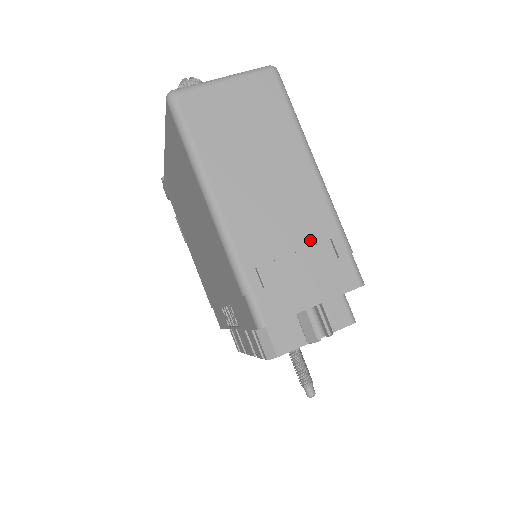
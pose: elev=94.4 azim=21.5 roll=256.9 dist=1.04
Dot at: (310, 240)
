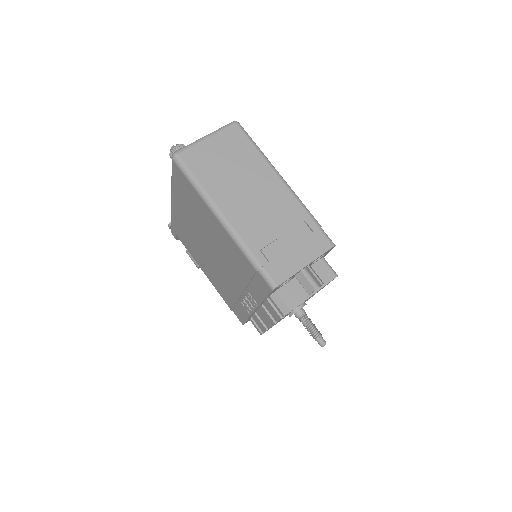
Dot at: (291, 225)
